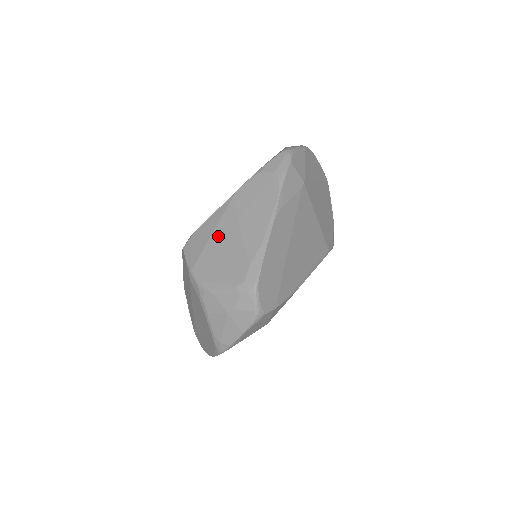
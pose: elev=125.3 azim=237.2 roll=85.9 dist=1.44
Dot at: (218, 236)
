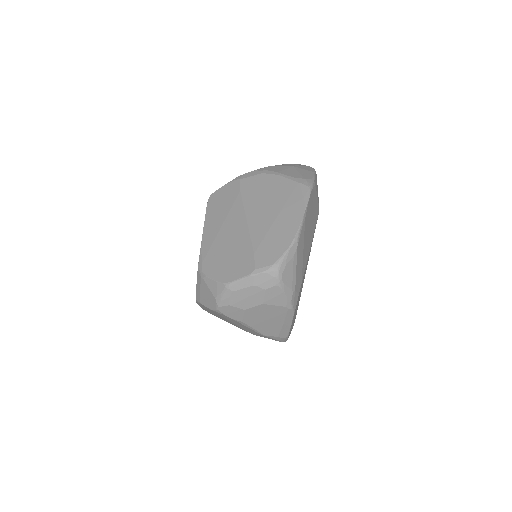
Dot at: occluded
